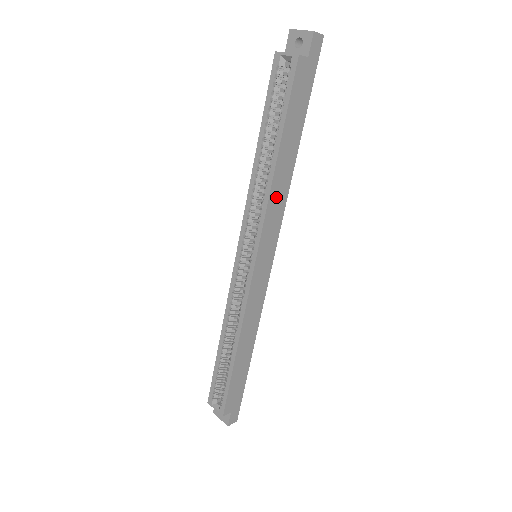
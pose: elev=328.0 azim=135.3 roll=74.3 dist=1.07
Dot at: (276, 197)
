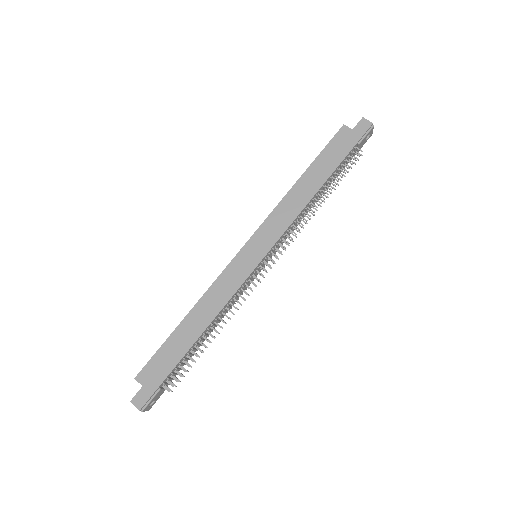
Dot at: (288, 206)
